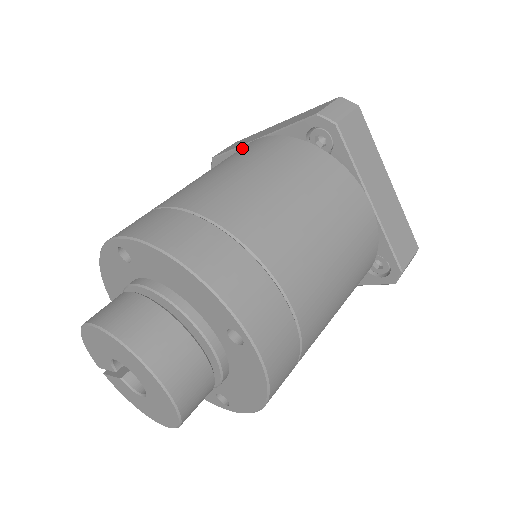
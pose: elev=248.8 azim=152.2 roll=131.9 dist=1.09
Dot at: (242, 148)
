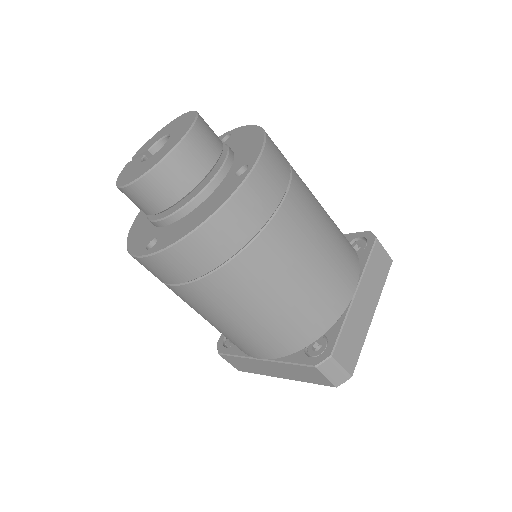
Dot at: occluded
